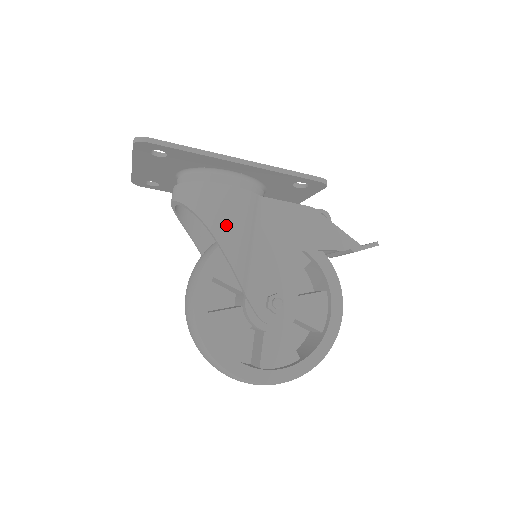
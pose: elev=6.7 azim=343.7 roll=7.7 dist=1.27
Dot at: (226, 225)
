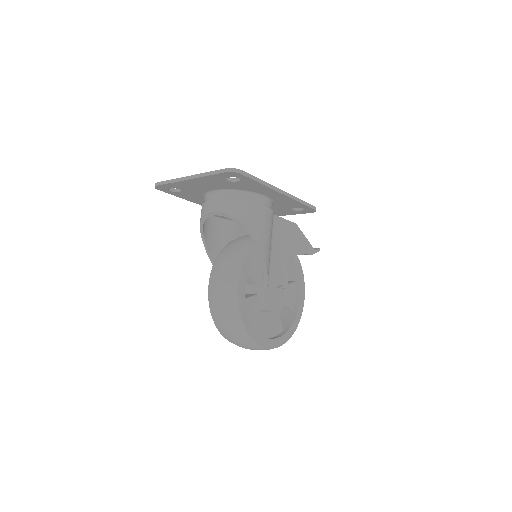
Dot at: (264, 236)
